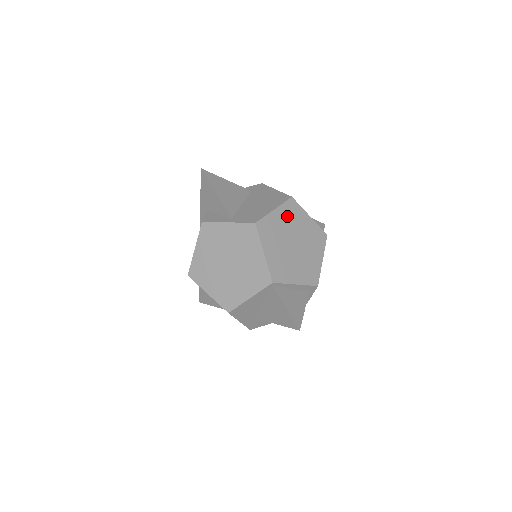
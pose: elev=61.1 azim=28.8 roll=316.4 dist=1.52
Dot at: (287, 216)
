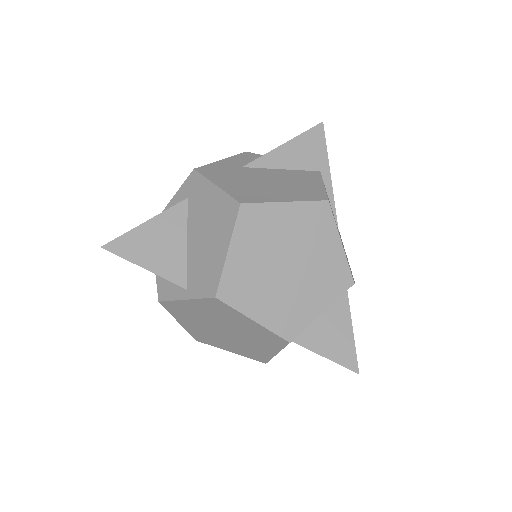
Dot at: (252, 239)
